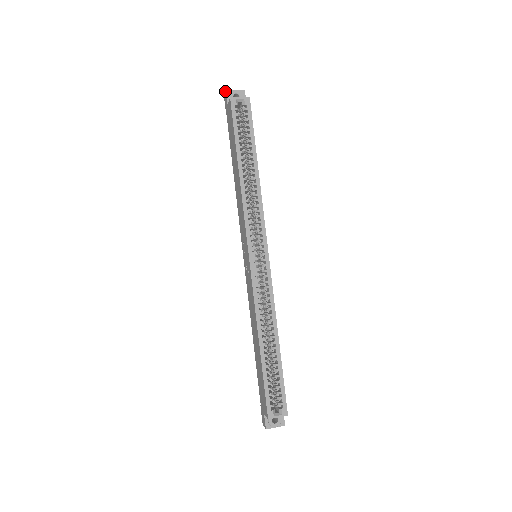
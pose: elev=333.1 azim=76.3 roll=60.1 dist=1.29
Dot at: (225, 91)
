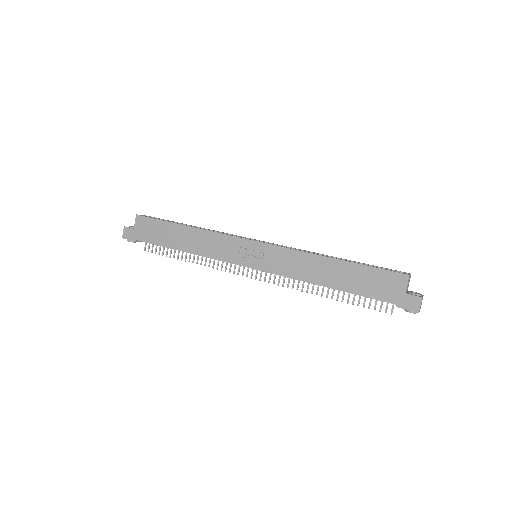
Dot at: (123, 229)
